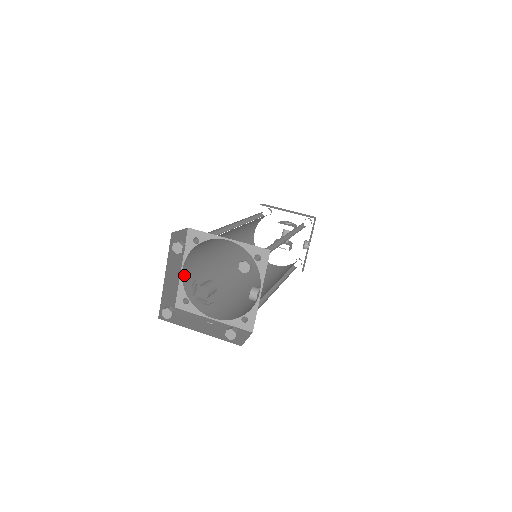
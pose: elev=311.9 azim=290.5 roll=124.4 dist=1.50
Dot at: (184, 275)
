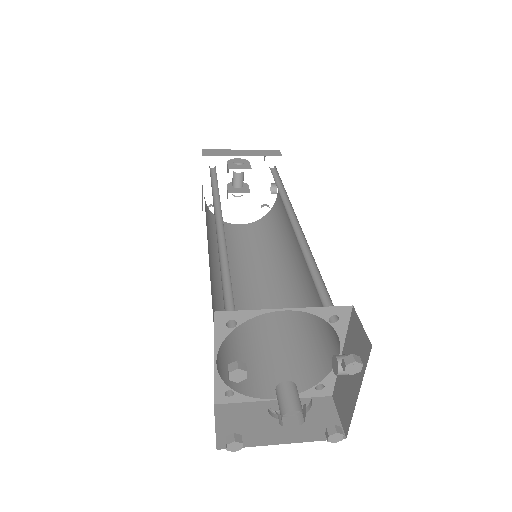
Dot at: (216, 364)
